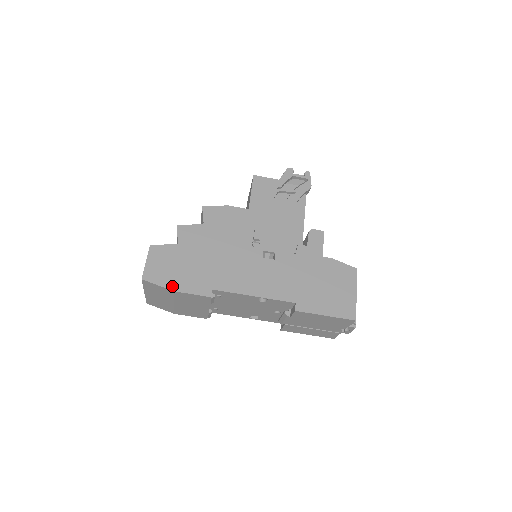
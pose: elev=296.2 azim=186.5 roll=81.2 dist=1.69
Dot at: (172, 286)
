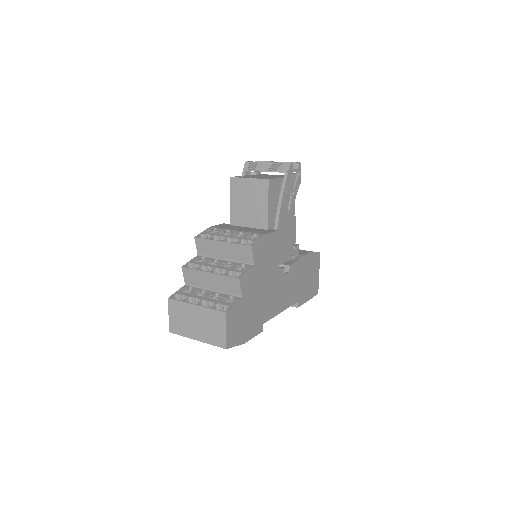
Dot at: (244, 340)
